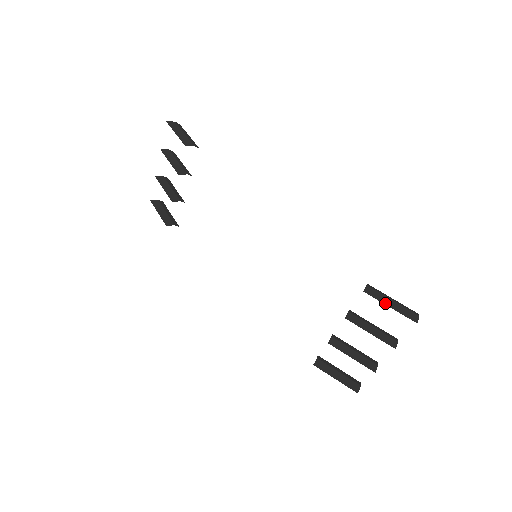
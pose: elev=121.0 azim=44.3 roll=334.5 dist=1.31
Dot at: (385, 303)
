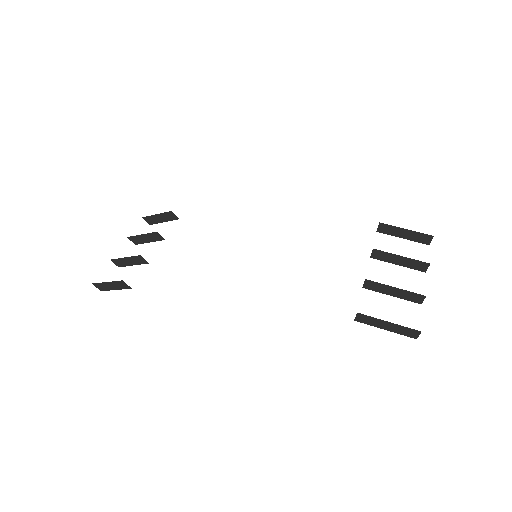
Dot at: occluded
